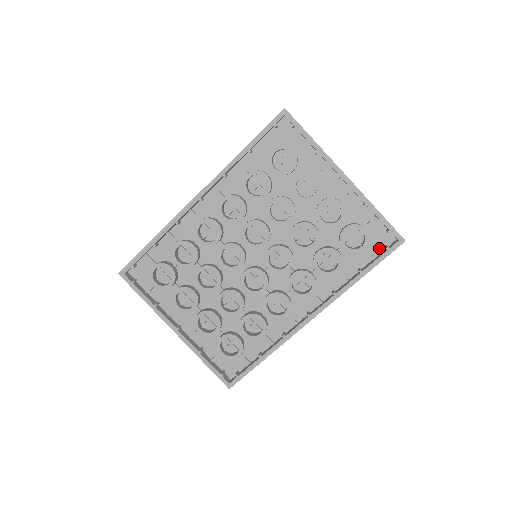
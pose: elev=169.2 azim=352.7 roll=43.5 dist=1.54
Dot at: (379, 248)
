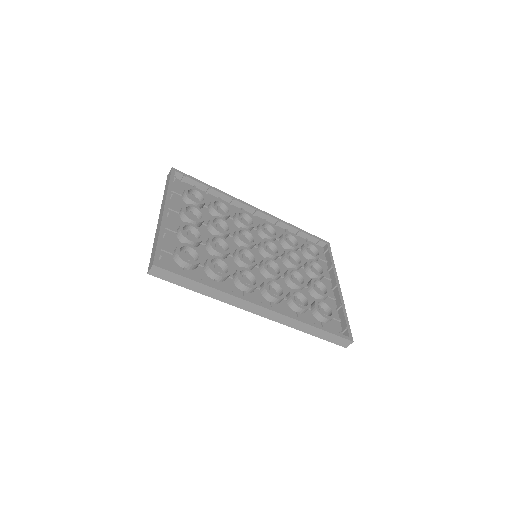
Dot at: occluded
